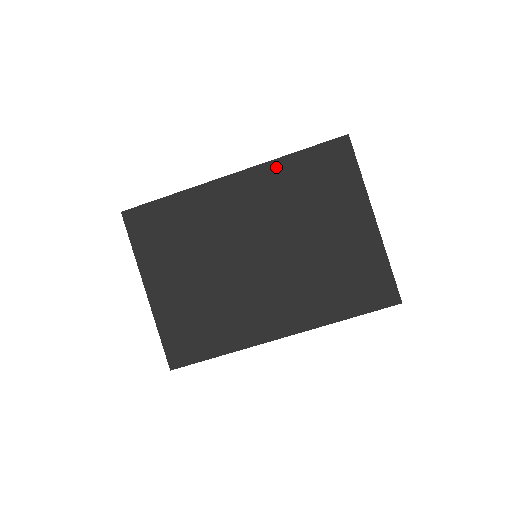
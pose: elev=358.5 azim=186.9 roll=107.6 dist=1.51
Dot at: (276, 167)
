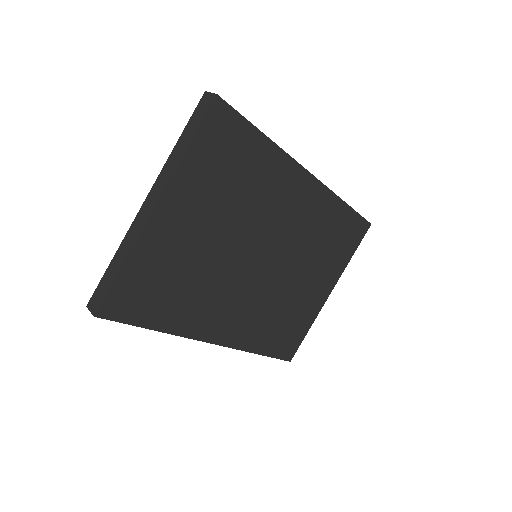
Dot at: (333, 203)
